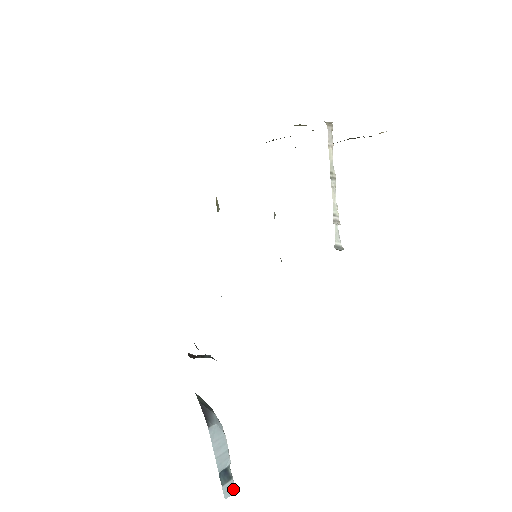
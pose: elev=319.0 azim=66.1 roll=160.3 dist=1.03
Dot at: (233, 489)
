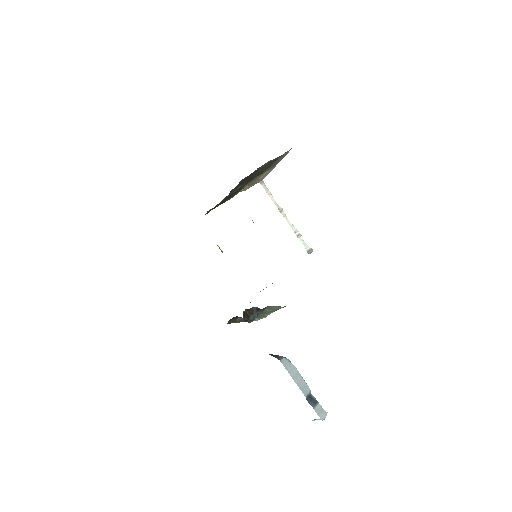
Dot at: (323, 412)
